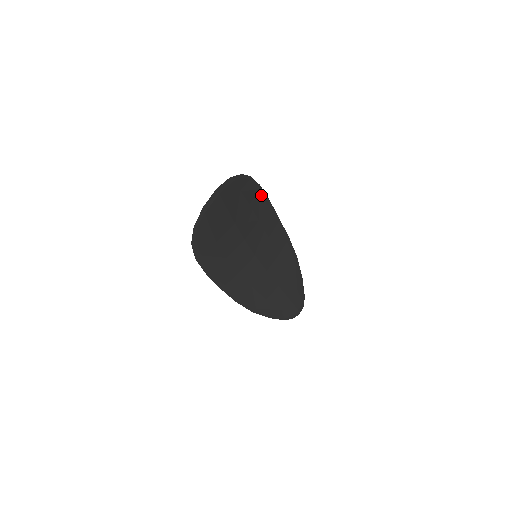
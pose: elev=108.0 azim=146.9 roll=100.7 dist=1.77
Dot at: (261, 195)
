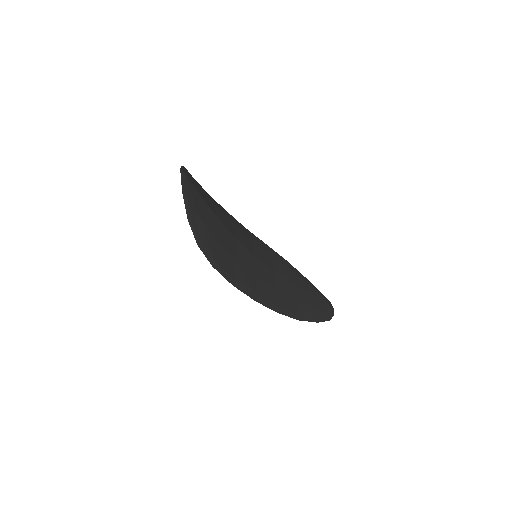
Dot at: (215, 201)
